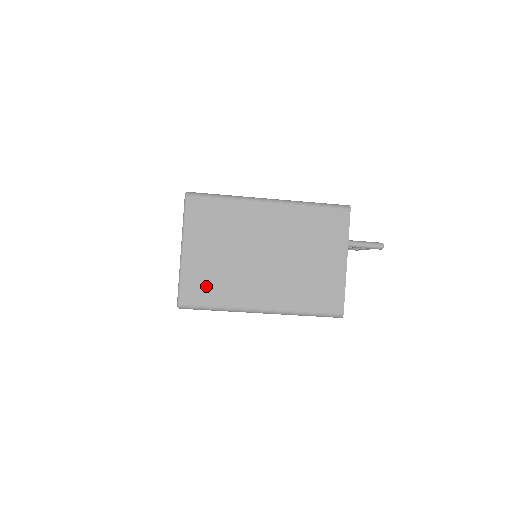
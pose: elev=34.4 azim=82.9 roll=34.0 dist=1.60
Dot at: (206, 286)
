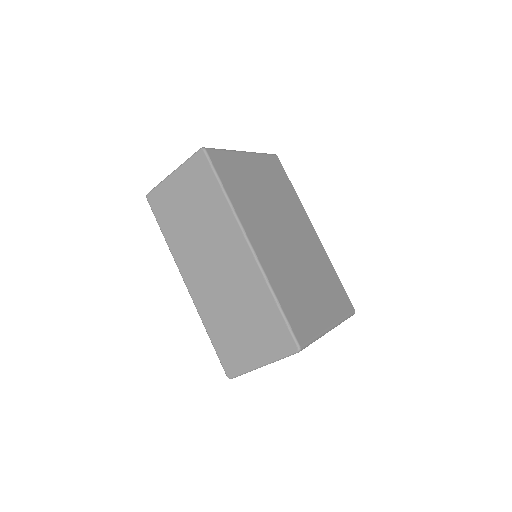
Dot at: occluded
